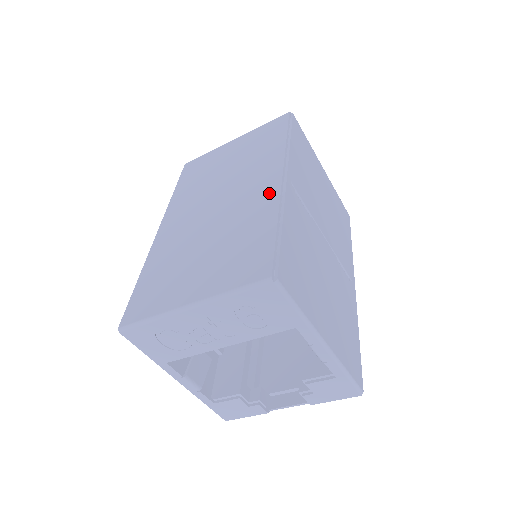
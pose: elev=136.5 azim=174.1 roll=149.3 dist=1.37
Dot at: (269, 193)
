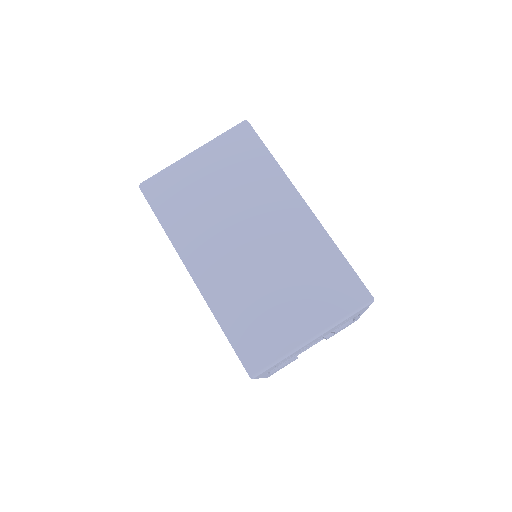
Dot at: (306, 224)
